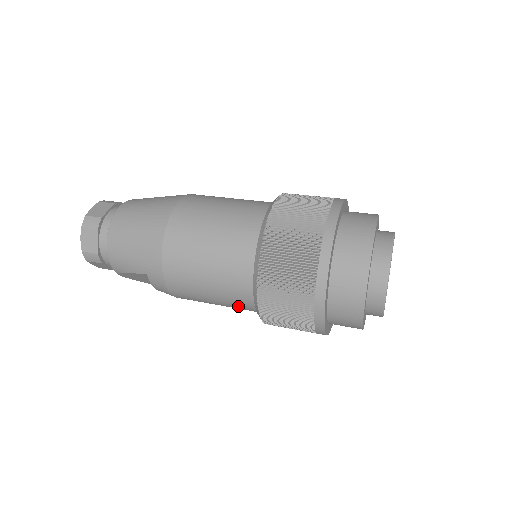
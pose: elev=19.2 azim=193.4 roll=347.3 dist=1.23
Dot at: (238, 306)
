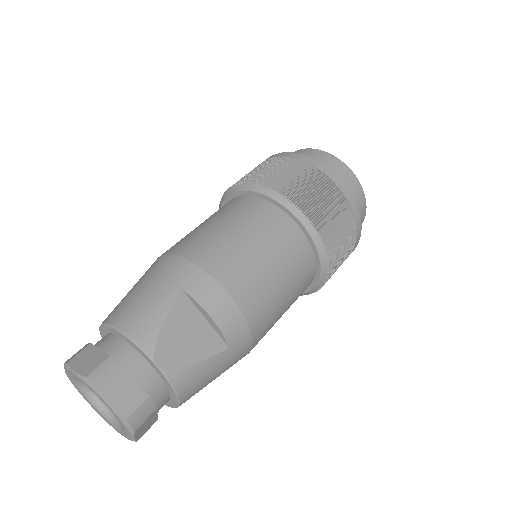
Dot at: (282, 238)
